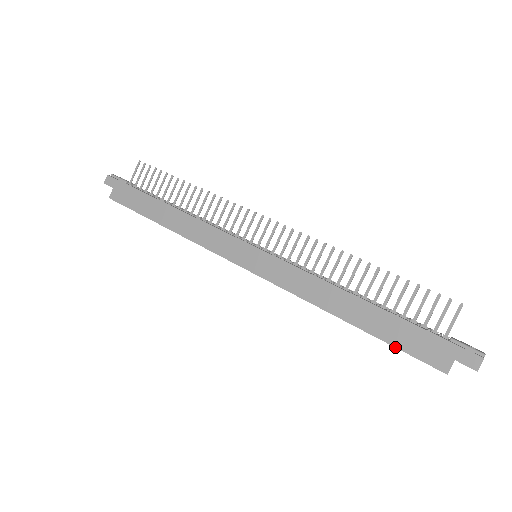
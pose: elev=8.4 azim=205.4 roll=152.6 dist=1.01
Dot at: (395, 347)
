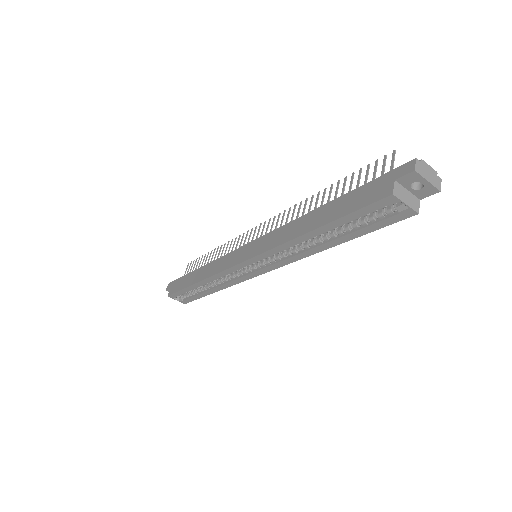
Dot at: (348, 214)
